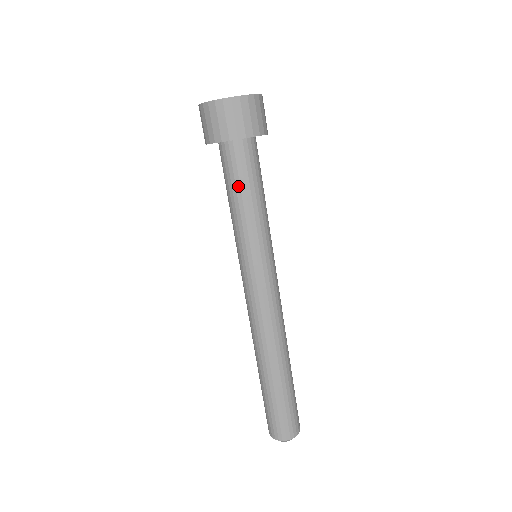
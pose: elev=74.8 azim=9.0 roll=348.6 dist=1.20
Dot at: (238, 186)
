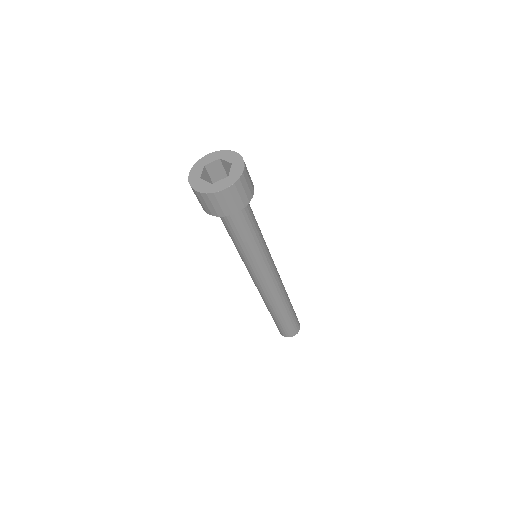
Dot at: (236, 232)
